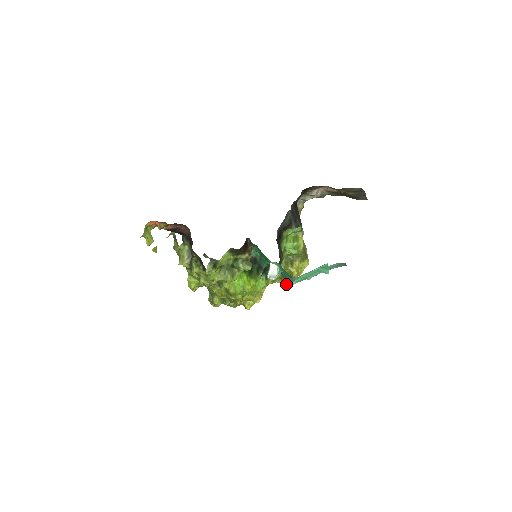
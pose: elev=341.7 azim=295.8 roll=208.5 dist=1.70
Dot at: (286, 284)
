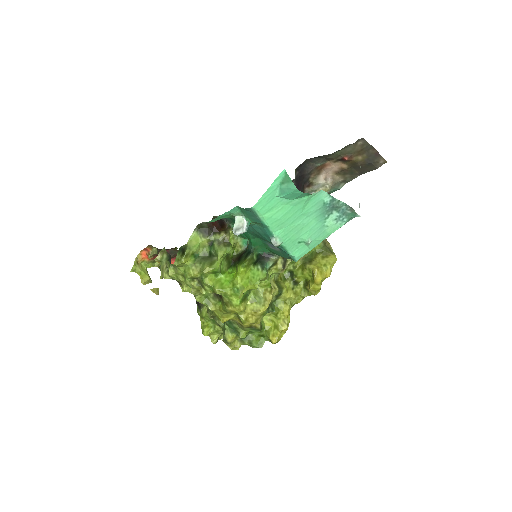
Dot at: occluded
